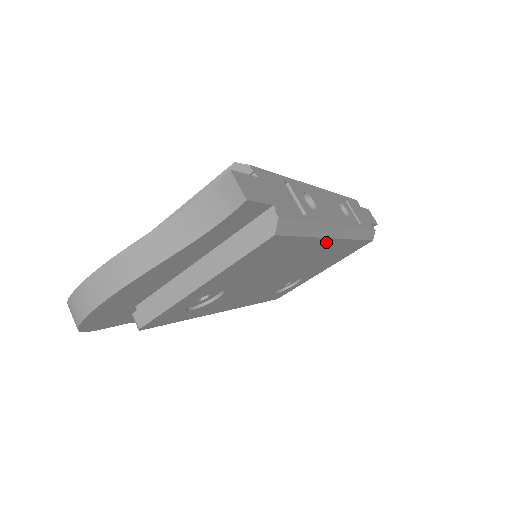
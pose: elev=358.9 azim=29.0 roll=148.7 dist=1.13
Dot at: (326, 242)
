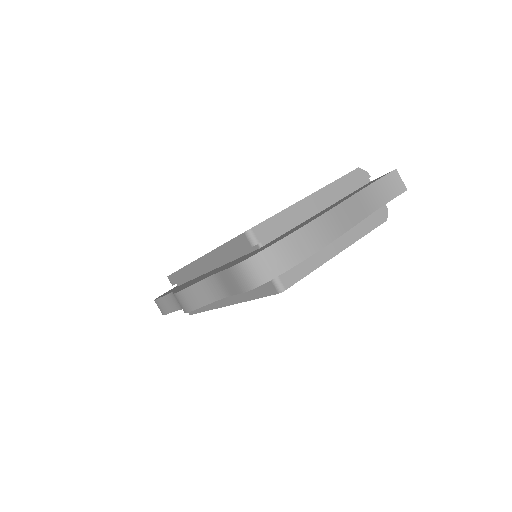
Dot at: occluded
